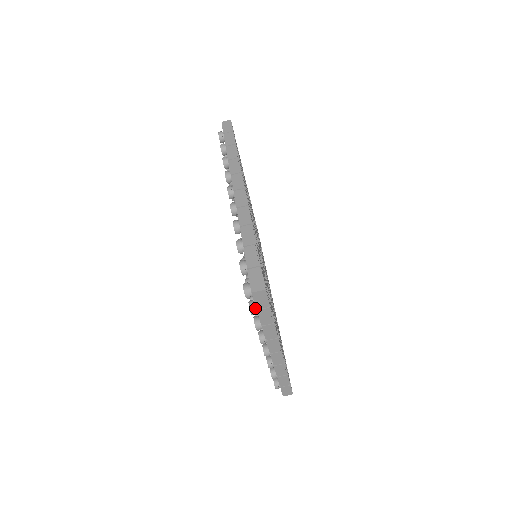
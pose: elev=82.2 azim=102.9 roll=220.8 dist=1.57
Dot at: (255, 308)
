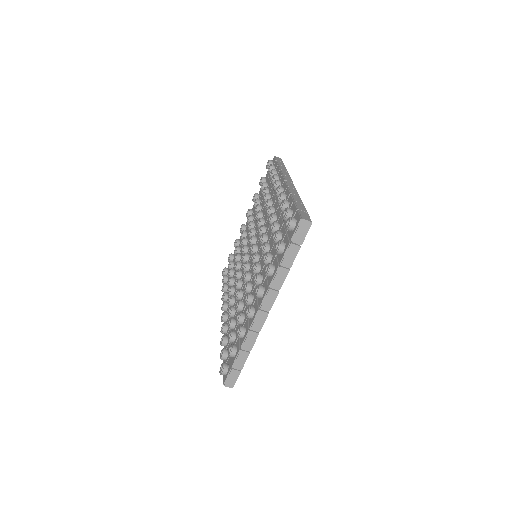
Dot at: (284, 246)
